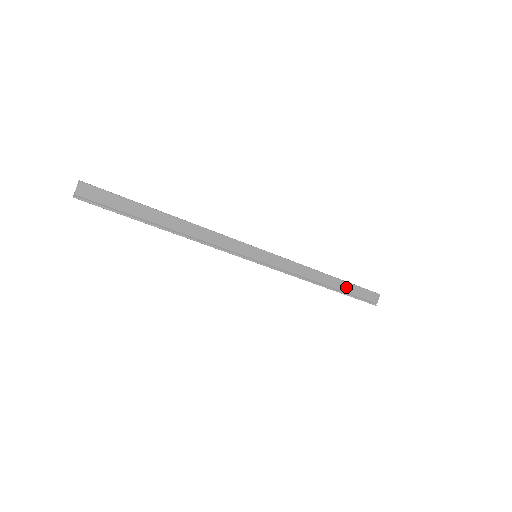
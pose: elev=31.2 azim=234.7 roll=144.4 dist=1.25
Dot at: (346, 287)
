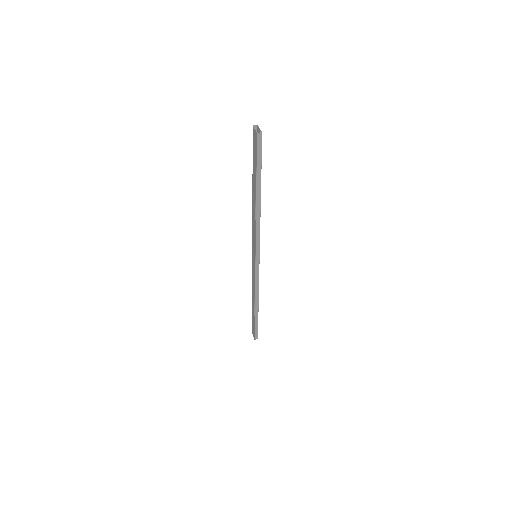
Dot at: occluded
